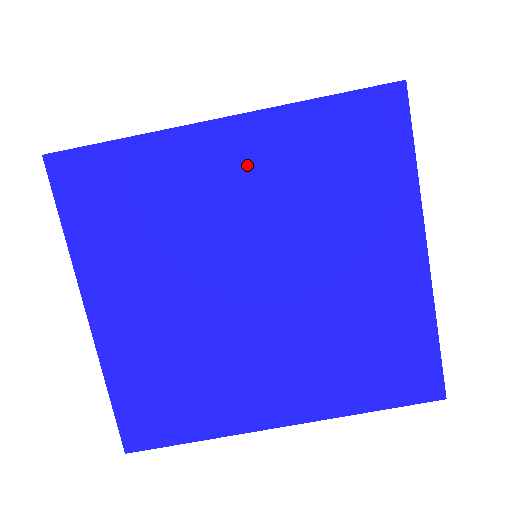
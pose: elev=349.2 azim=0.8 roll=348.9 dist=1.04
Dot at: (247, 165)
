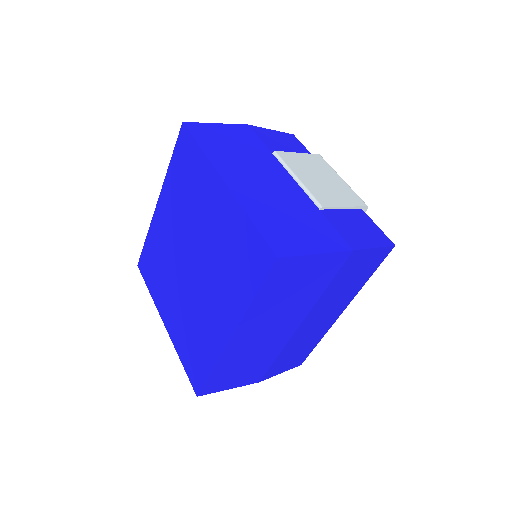
Dot at: (168, 212)
